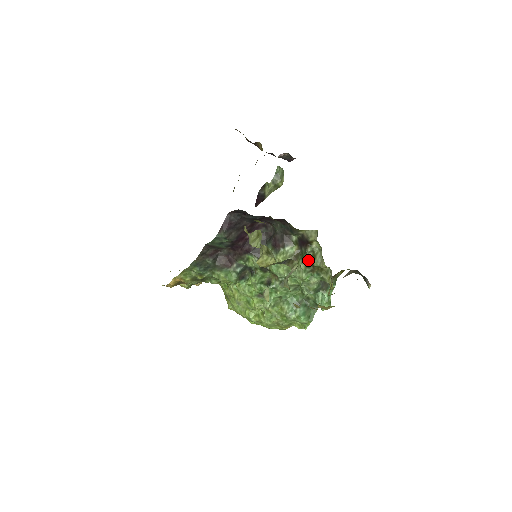
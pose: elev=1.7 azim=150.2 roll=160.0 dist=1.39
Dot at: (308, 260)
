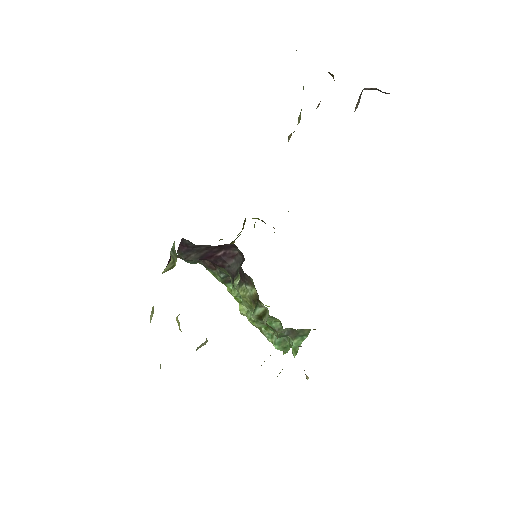
Dot at: (258, 314)
